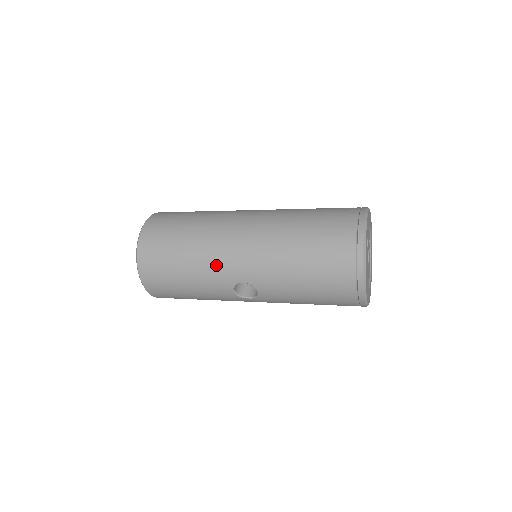
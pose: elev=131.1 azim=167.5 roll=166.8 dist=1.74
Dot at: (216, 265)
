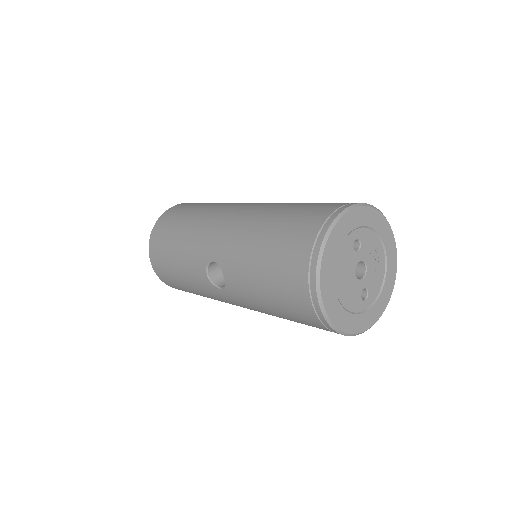
Dot at: (199, 239)
